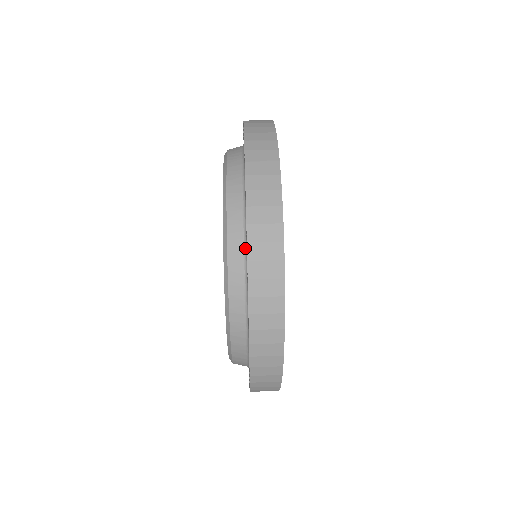
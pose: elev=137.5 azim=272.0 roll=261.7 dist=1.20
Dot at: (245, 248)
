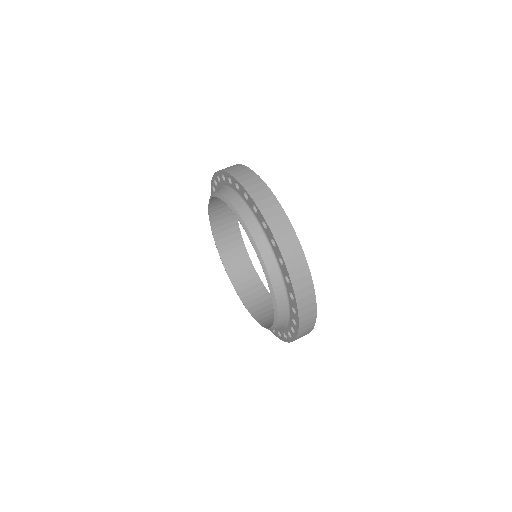
Dot at: (288, 307)
